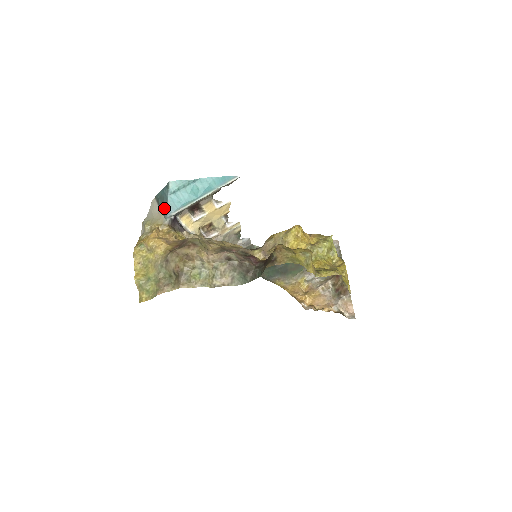
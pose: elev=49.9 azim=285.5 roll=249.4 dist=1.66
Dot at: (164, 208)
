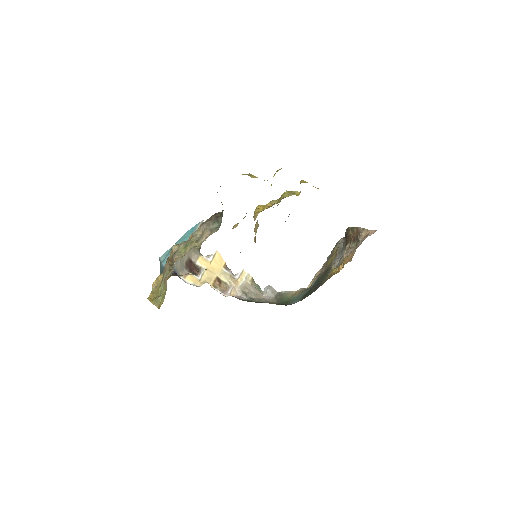
Dot at: occluded
